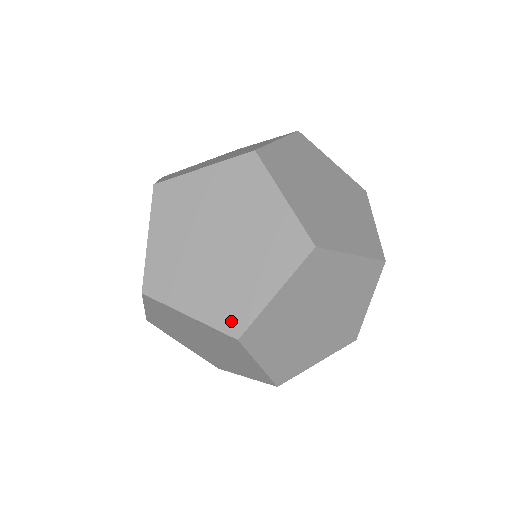
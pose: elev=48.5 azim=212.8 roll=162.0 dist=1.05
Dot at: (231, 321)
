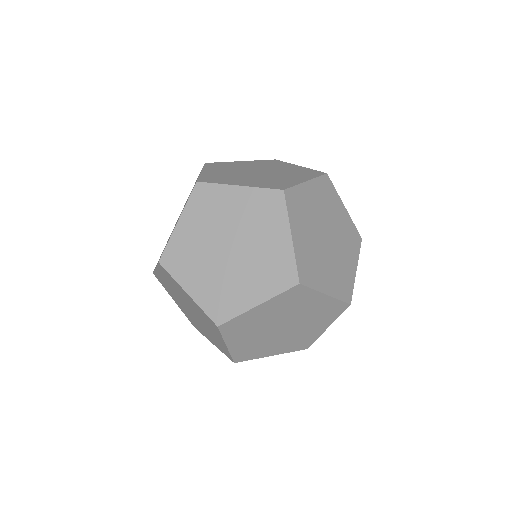
Dot at: (225, 353)
